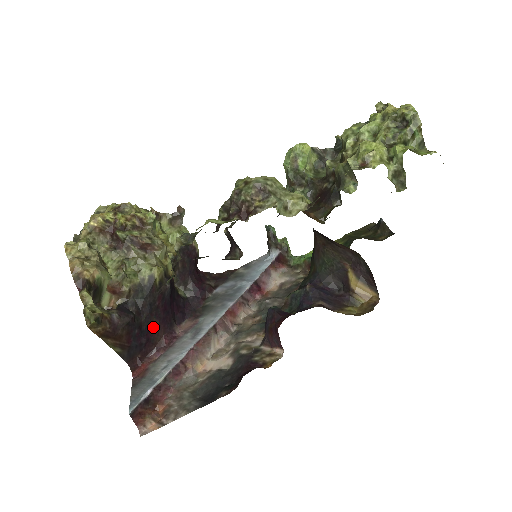
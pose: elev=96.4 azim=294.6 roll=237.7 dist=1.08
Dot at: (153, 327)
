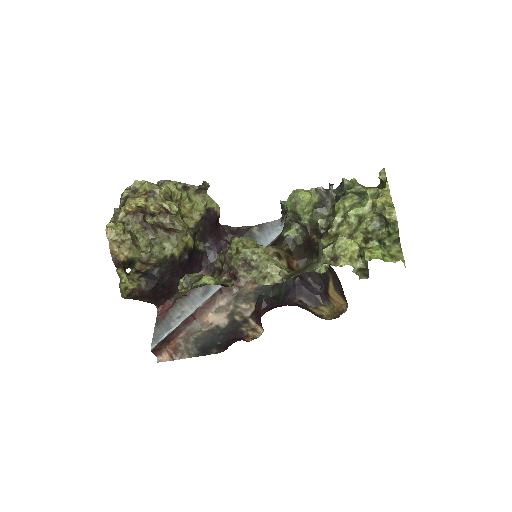
Dot at: (174, 283)
